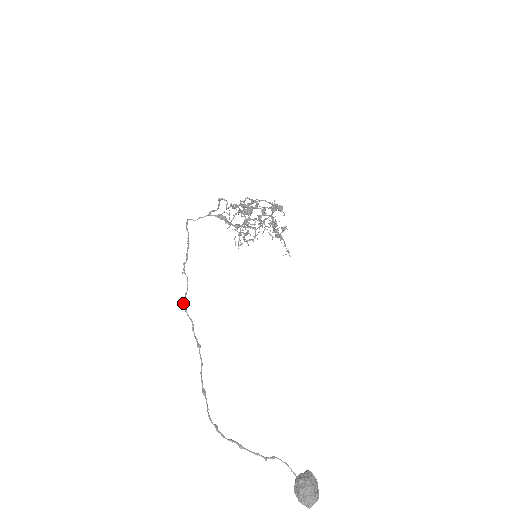
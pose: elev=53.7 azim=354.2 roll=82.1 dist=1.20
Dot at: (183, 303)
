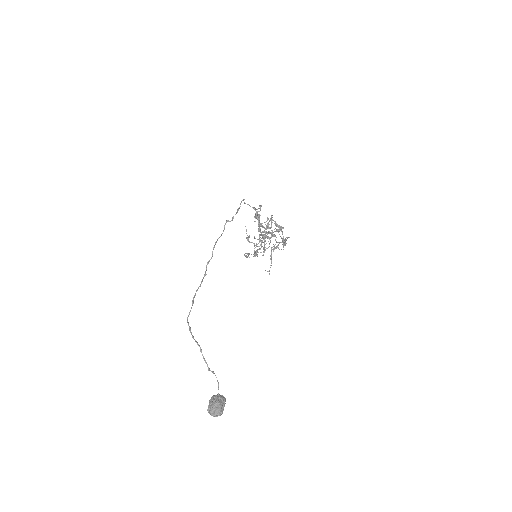
Dot at: (216, 242)
